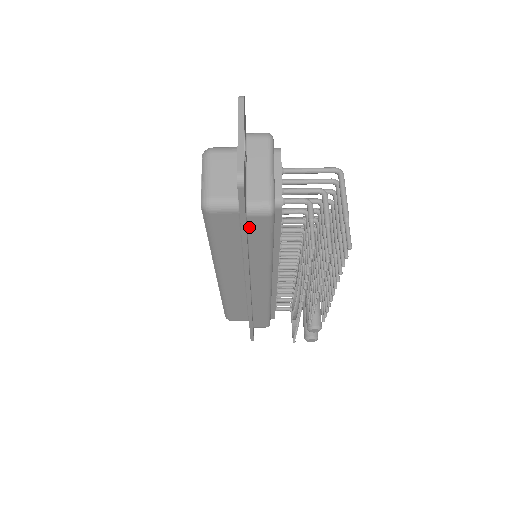
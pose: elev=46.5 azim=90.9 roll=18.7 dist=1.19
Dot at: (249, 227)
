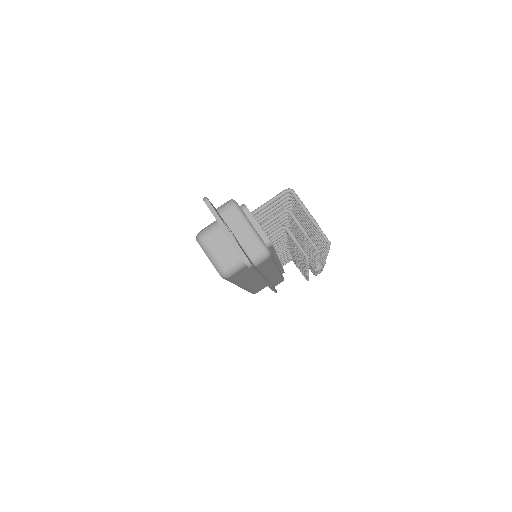
Dot at: (258, 268)
